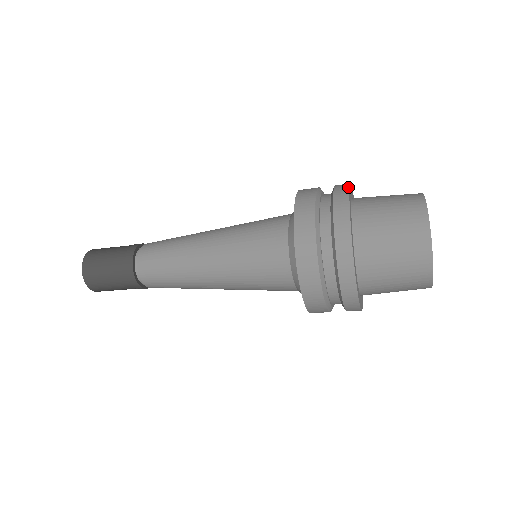
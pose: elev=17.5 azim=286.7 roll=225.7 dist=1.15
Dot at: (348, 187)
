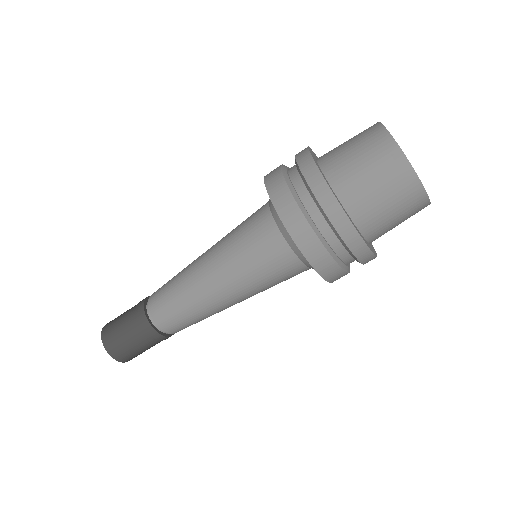
Dot at: occluded
